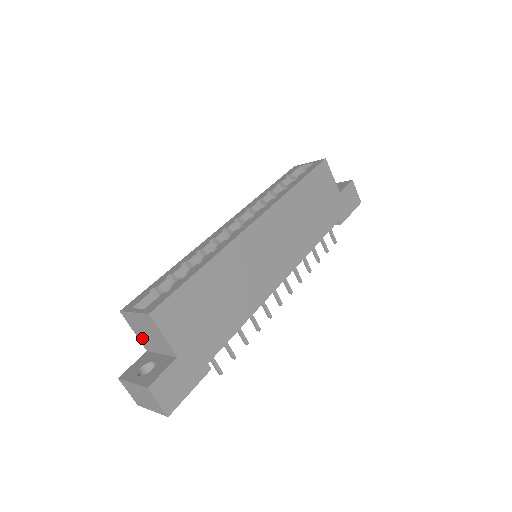
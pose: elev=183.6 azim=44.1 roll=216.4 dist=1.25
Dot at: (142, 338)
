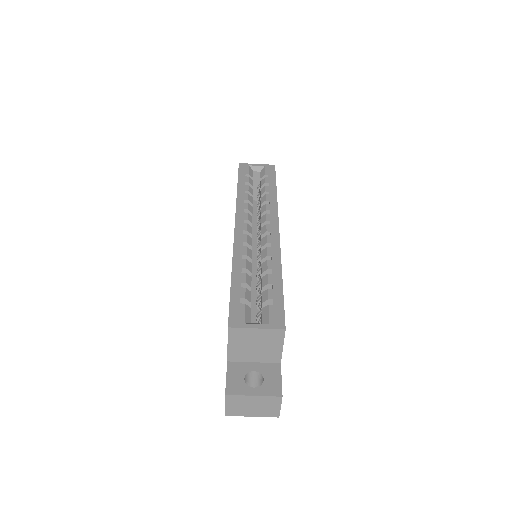
Dot at: (236, 350)
